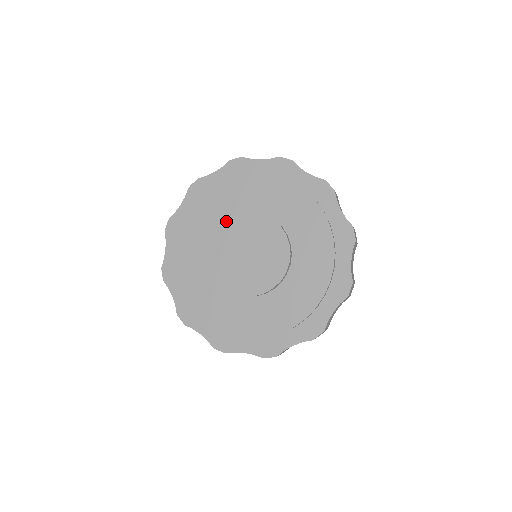
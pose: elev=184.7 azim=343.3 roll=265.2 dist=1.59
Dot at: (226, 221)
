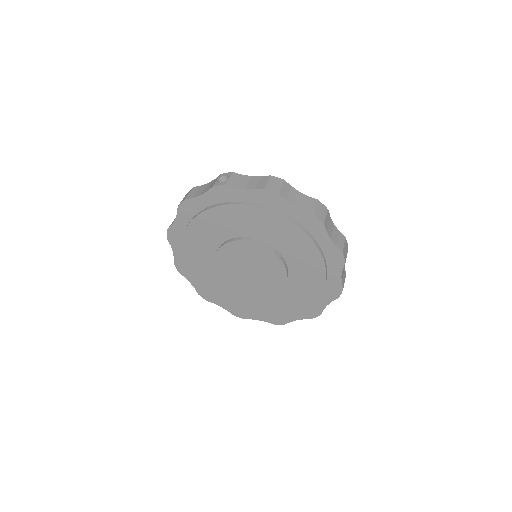
Dot at: (214, 252)
